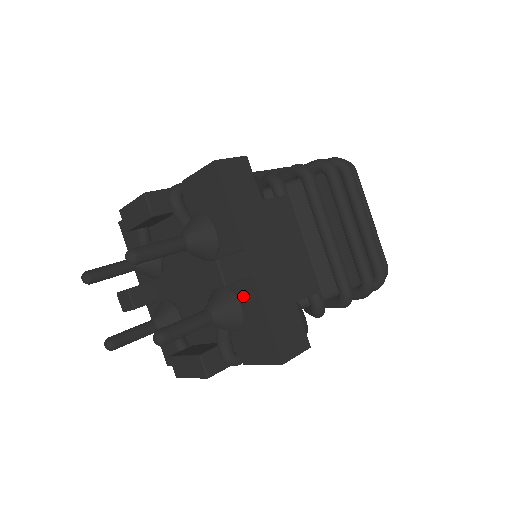
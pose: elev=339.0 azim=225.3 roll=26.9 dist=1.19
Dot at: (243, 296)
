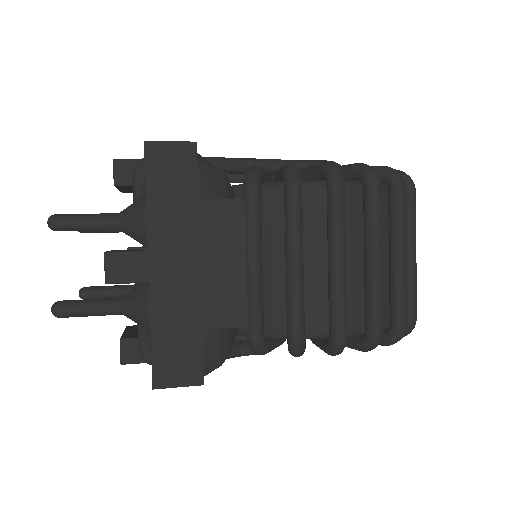
Dot at: occluded
